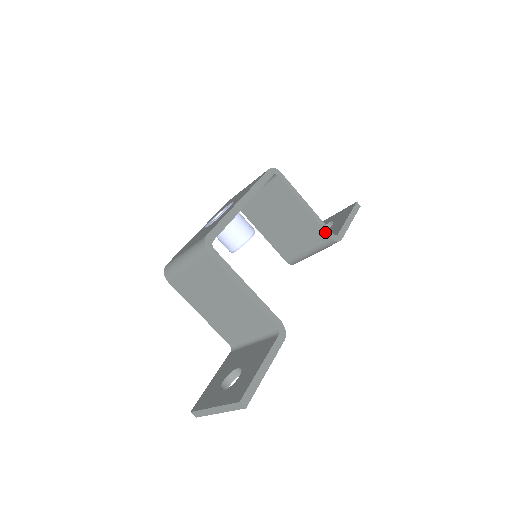
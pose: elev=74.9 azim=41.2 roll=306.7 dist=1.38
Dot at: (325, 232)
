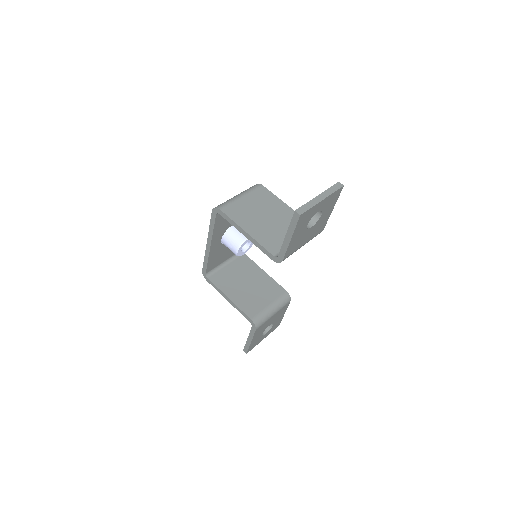
Dot at: (281, 287)
